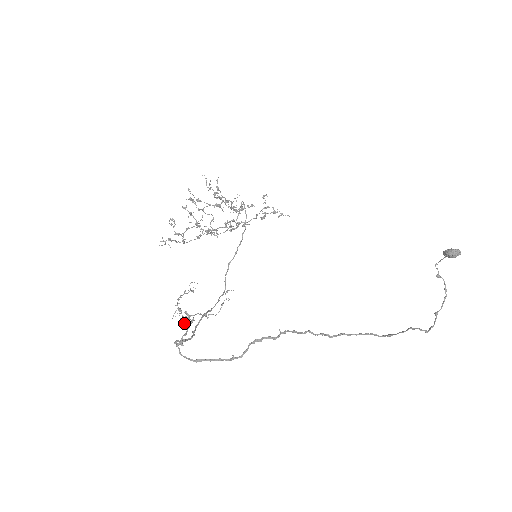
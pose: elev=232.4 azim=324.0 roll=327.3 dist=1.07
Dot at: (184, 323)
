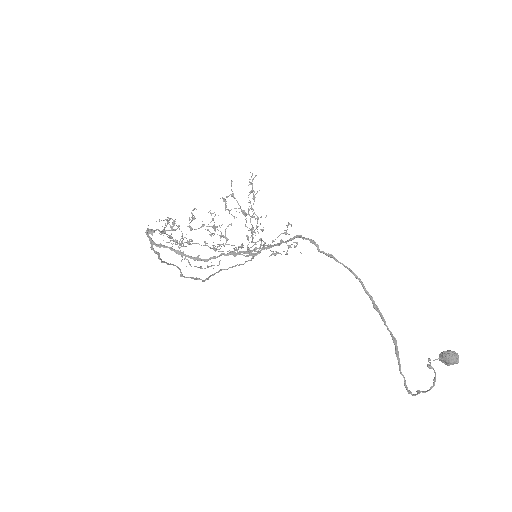
Dot at: occluded
